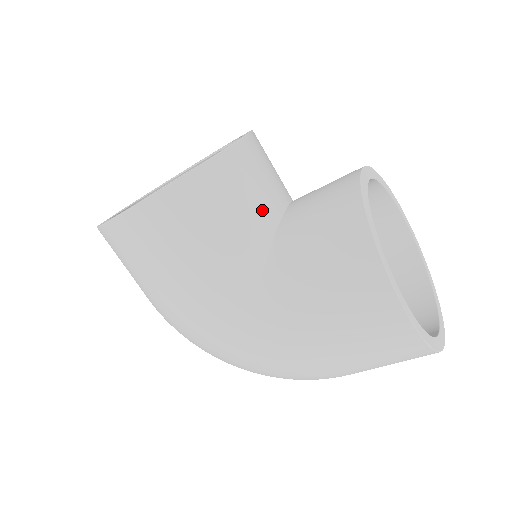
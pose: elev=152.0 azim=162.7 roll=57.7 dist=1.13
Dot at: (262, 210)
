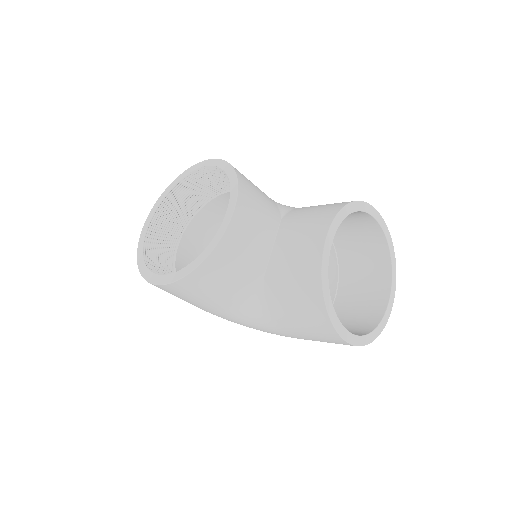
Dot at: (253, 266)
